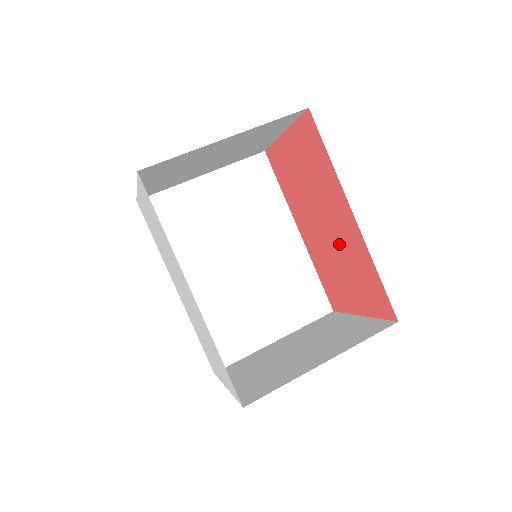
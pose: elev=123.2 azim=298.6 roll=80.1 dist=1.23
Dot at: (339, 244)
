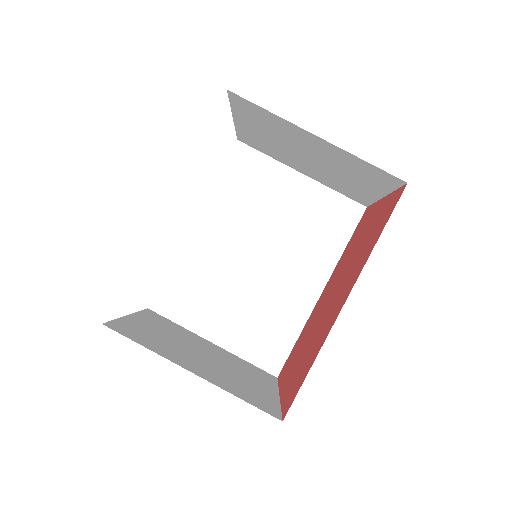
Dot at: (323, 320)
